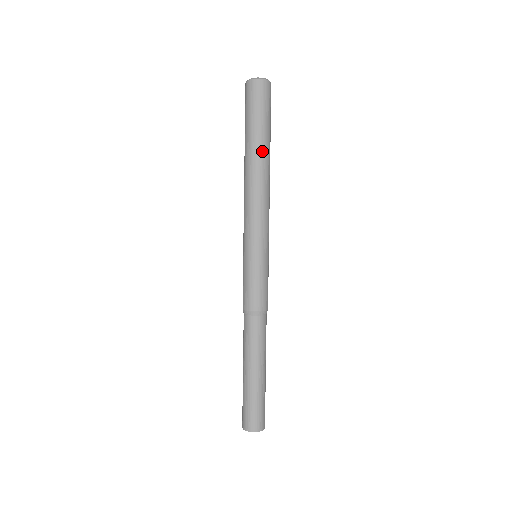
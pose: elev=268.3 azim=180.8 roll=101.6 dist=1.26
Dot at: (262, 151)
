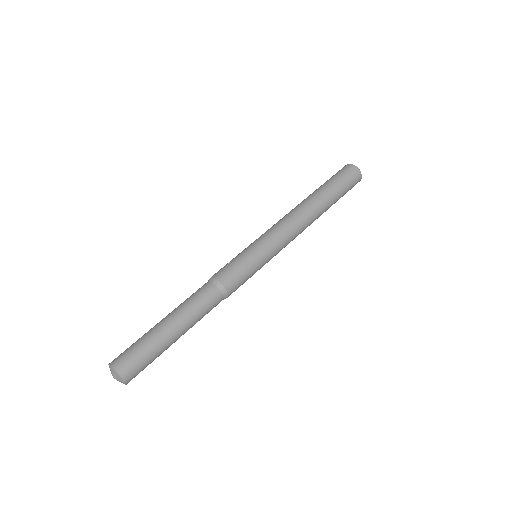
Dot at: (326, 206)
